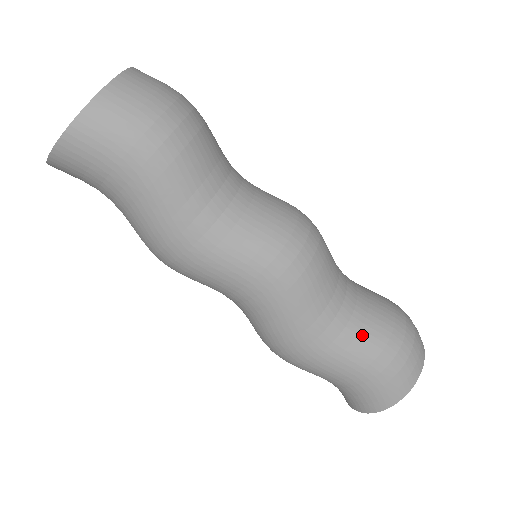
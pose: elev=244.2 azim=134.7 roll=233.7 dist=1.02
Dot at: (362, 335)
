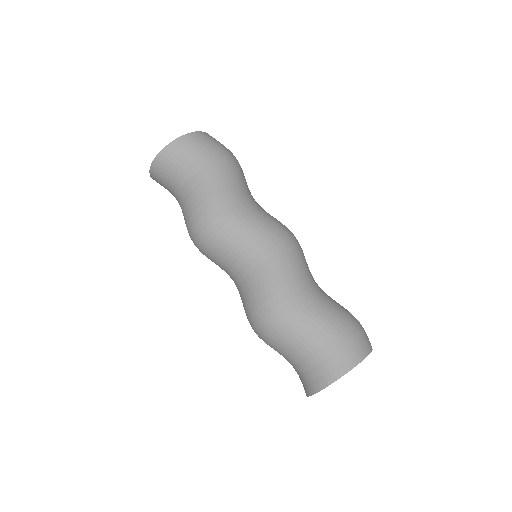
Dot at: (331, 301)
